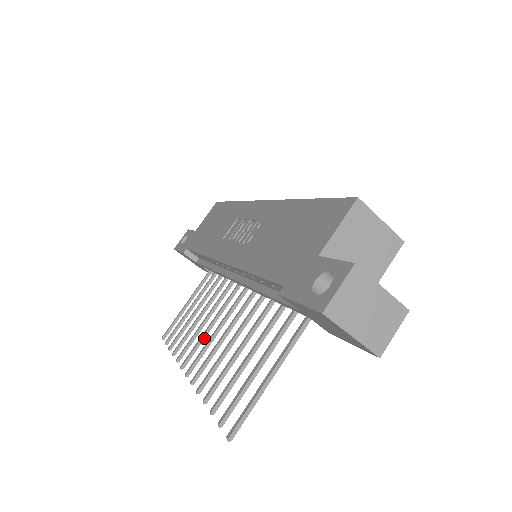
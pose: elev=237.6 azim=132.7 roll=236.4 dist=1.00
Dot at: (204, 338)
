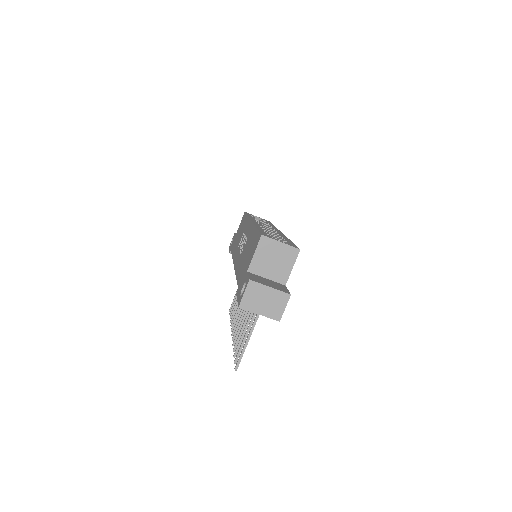
Dot at: occluded
